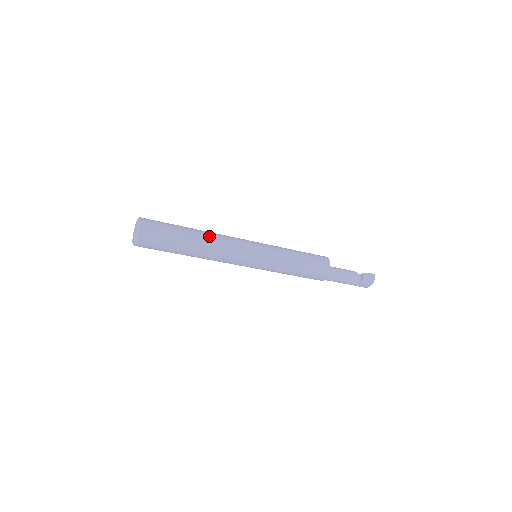
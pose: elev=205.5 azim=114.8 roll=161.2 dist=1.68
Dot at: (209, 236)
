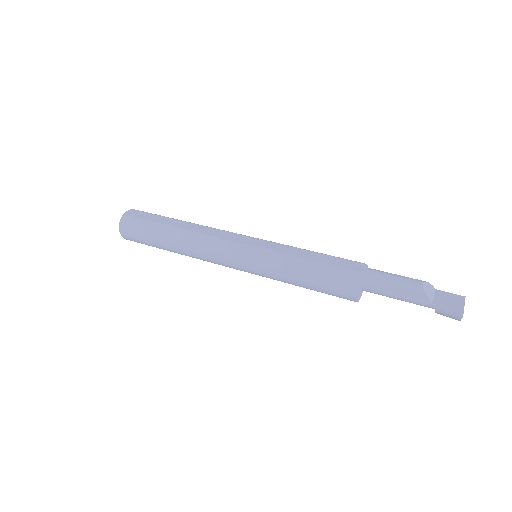
Dot at: (184, 249)
